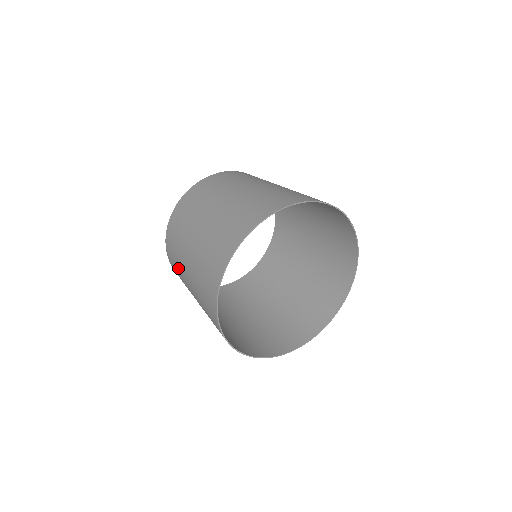
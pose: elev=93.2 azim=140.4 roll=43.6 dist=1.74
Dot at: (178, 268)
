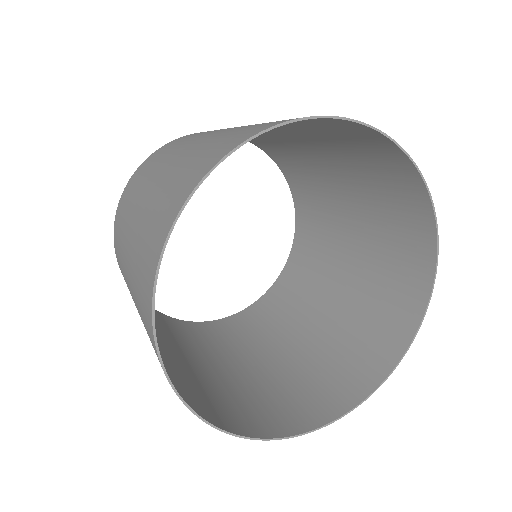
Dot at: occluded
